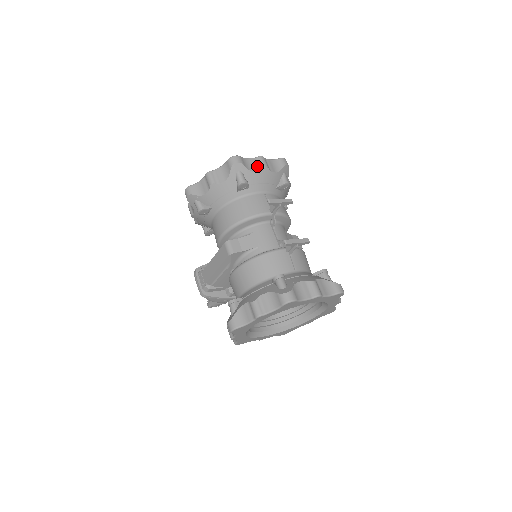
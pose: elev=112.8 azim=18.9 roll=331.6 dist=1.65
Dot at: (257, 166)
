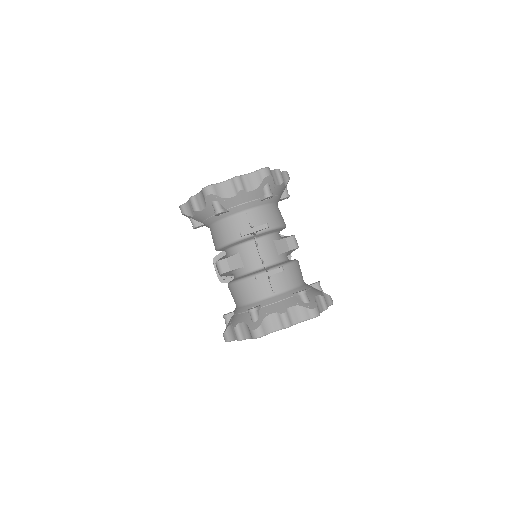
Dot at: (232, 190)
